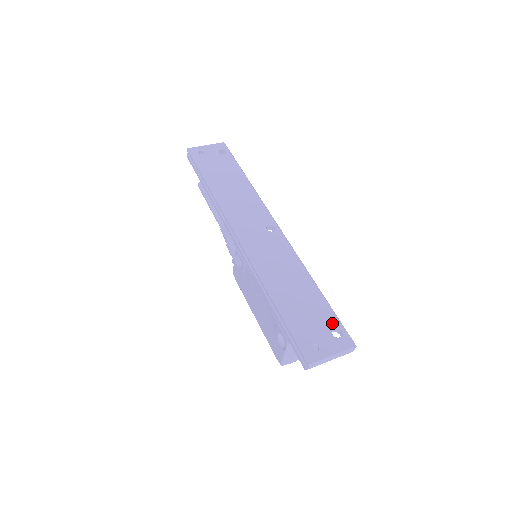
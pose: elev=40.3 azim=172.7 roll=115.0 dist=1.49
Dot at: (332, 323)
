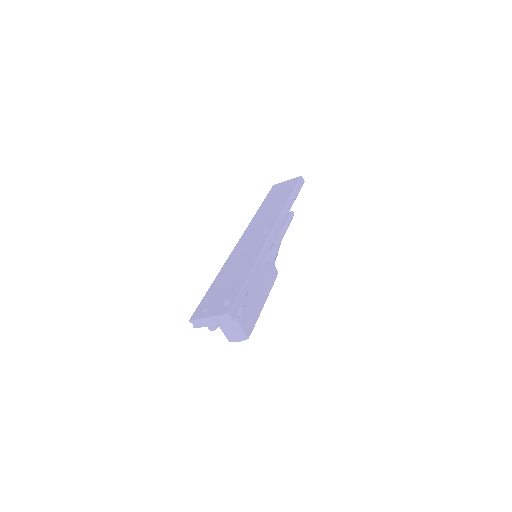
Dot at: (231, 296)
